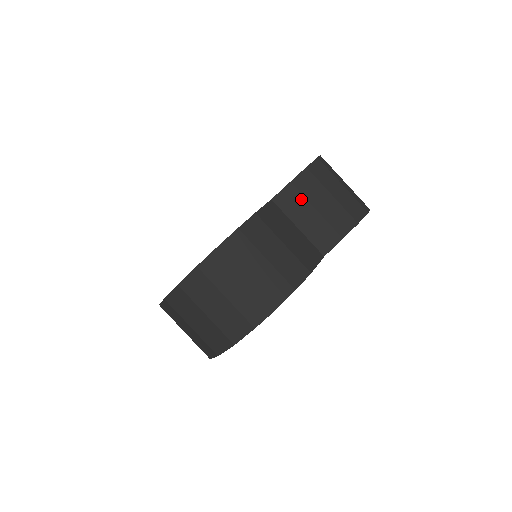
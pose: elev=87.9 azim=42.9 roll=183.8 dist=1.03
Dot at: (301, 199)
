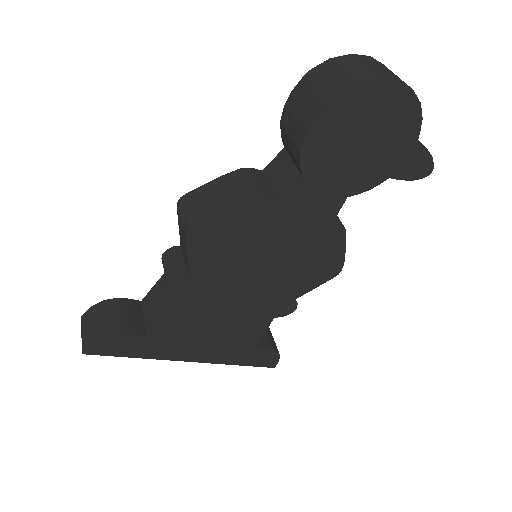
Dot at: occluded
